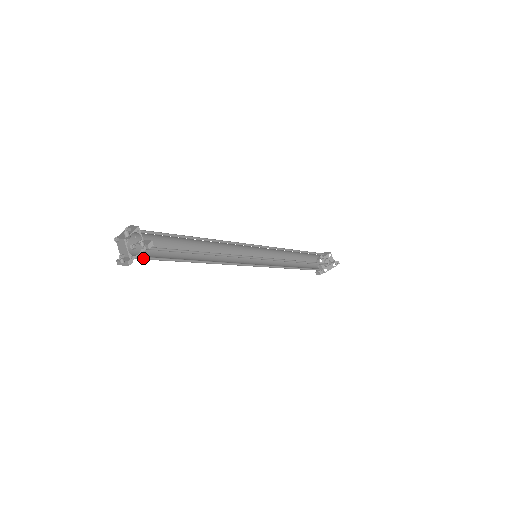
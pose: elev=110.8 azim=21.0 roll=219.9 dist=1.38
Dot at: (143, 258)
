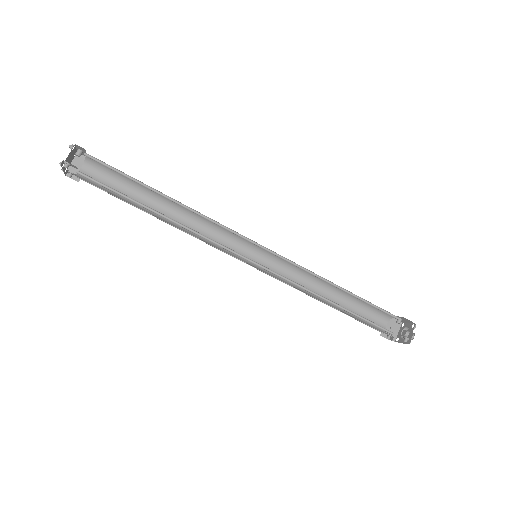
Dot at: (91, 182)
